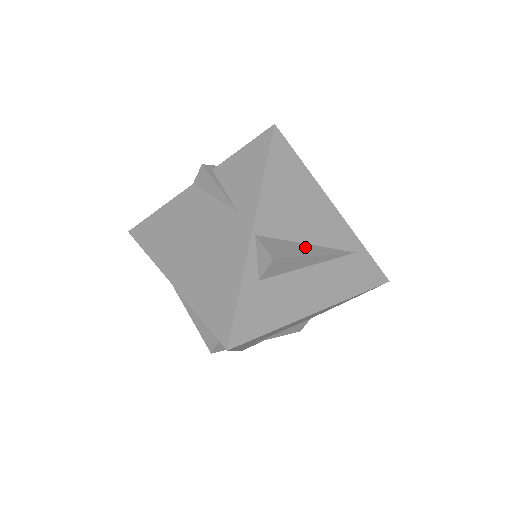
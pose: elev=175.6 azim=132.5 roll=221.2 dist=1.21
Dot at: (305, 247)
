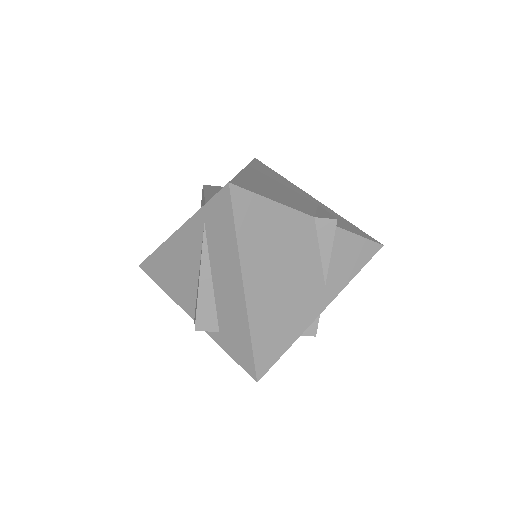
Dot at: occluded
